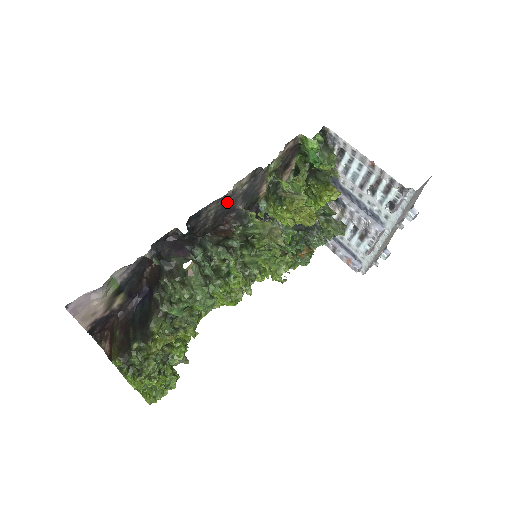
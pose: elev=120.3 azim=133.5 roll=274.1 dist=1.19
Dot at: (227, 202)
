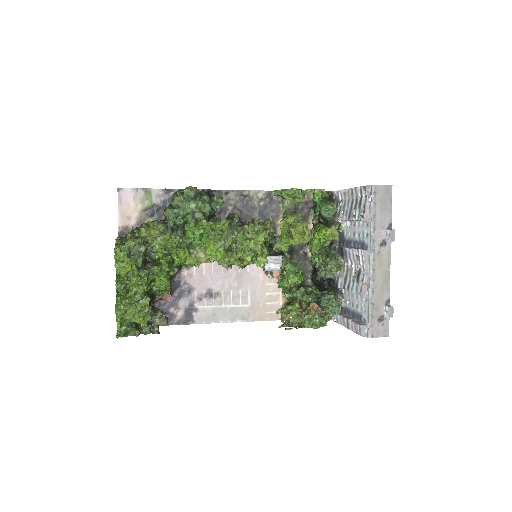
Dot at: (245, 205)
